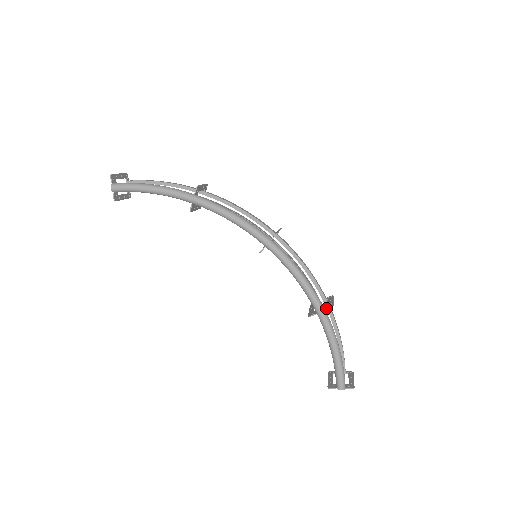
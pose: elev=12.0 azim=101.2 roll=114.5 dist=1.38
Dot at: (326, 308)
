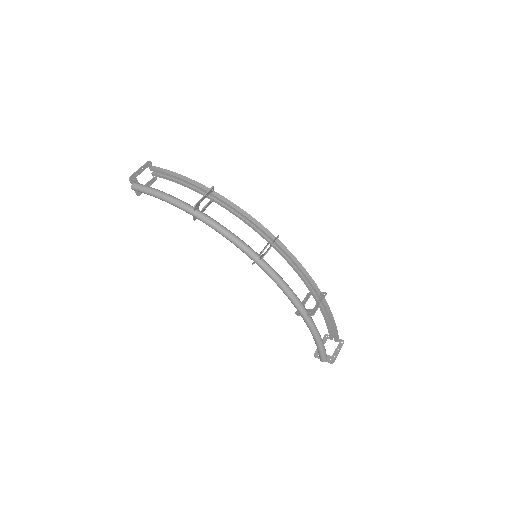
Dot at: (308, 314)
